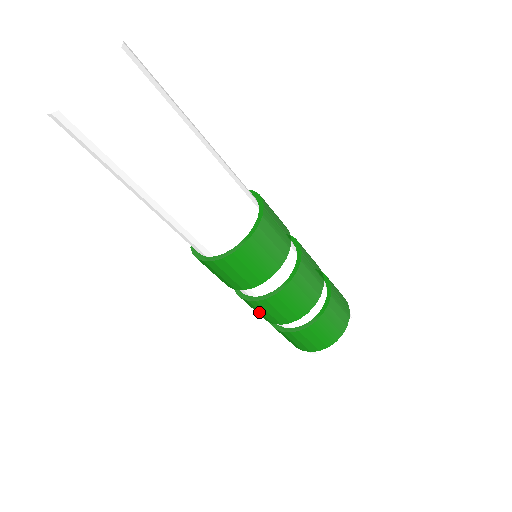
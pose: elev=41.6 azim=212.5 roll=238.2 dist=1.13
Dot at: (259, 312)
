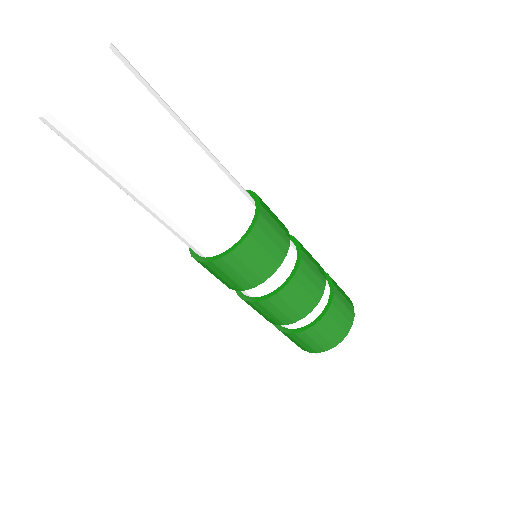
Dot at: occluded
